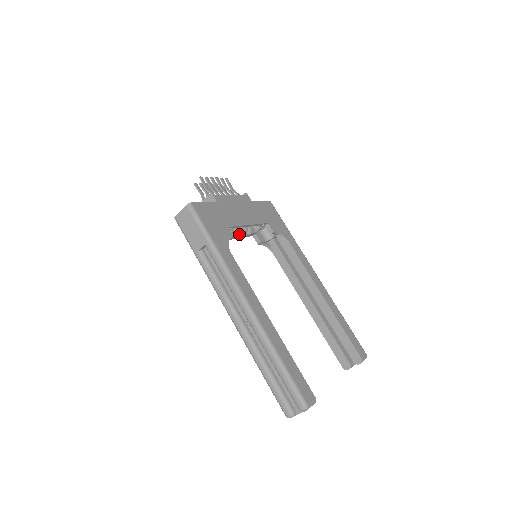
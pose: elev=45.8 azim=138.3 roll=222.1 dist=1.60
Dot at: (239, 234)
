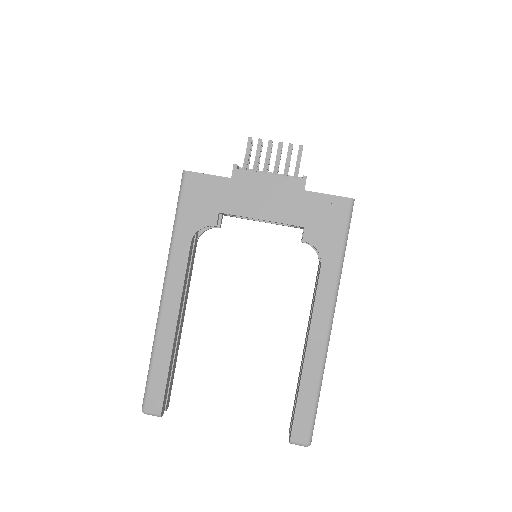
Dot at: occluded
